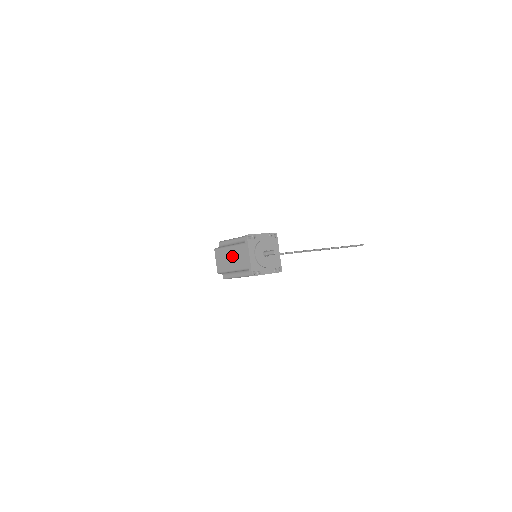
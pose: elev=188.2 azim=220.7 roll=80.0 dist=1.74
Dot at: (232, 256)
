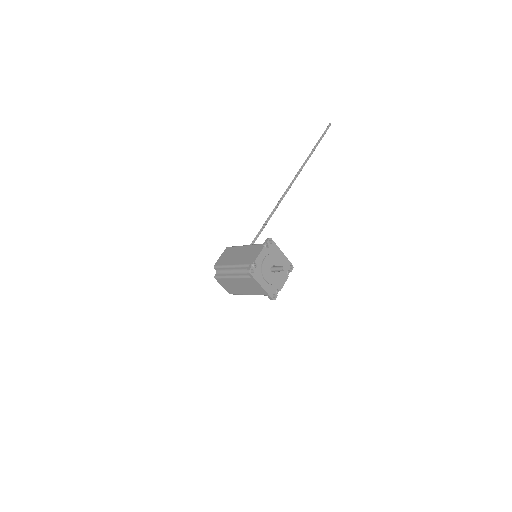
Dot at: (240, 285)
